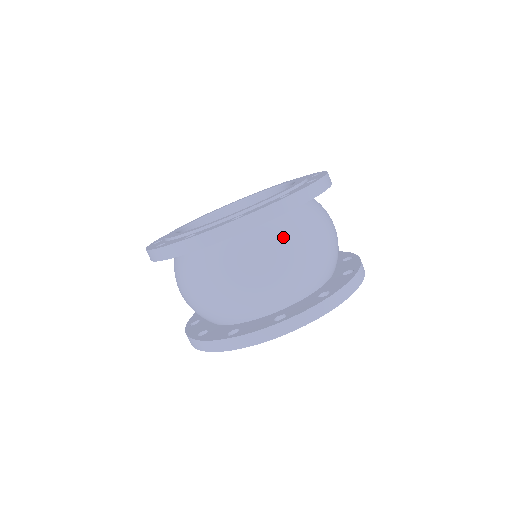
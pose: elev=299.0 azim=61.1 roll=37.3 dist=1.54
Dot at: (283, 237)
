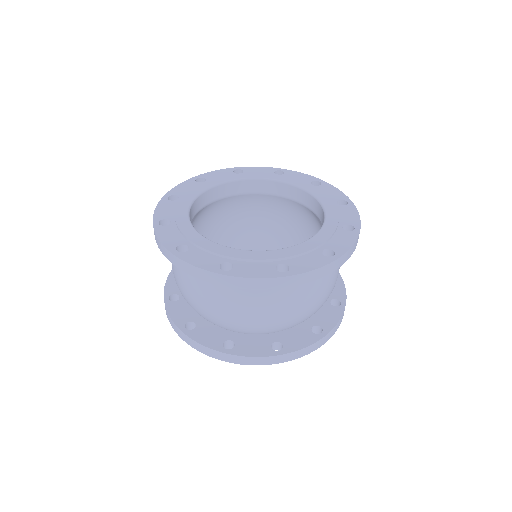
Dot at: (264, 294)
